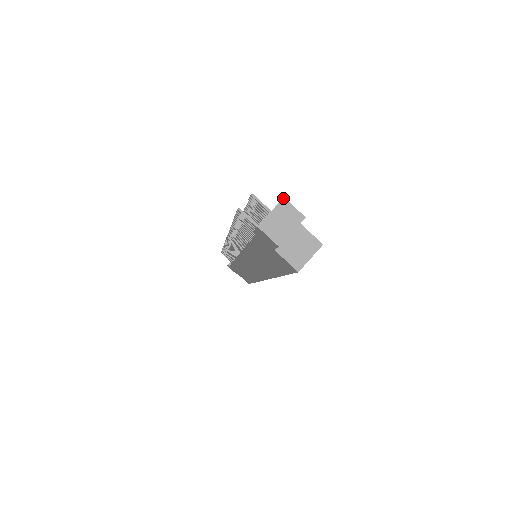
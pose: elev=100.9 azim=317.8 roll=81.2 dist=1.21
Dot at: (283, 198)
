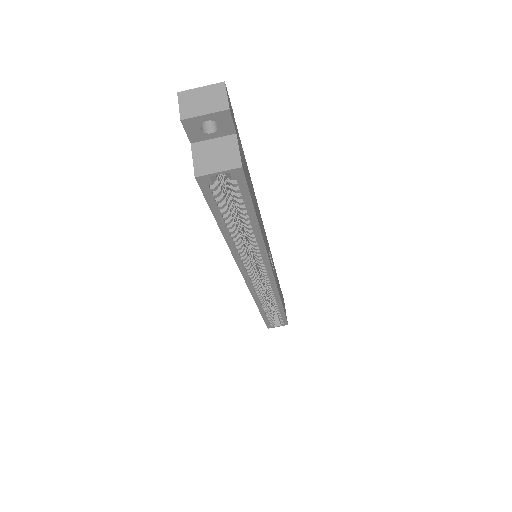
Dot at: occluded
